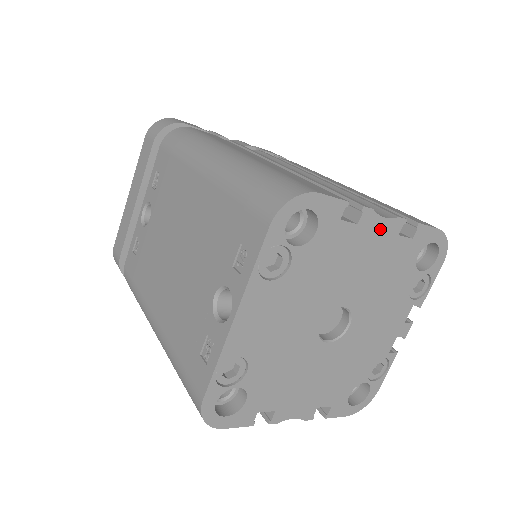
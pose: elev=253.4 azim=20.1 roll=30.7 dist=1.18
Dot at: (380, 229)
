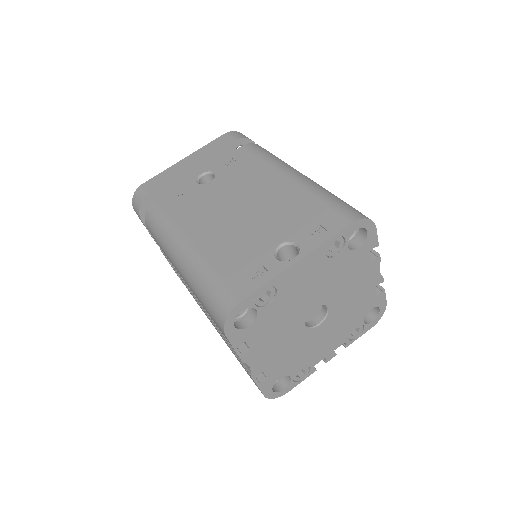
Dot at: (374, 275)
